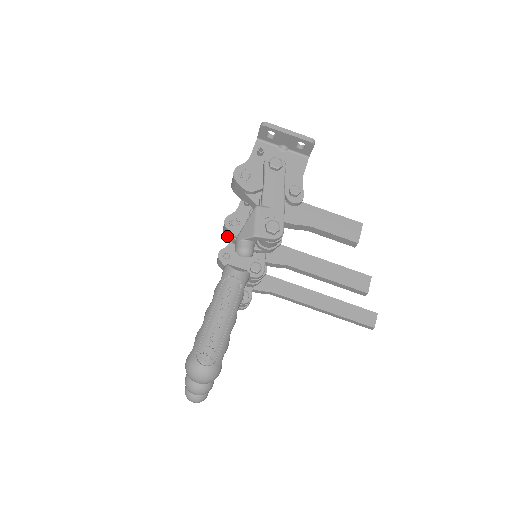
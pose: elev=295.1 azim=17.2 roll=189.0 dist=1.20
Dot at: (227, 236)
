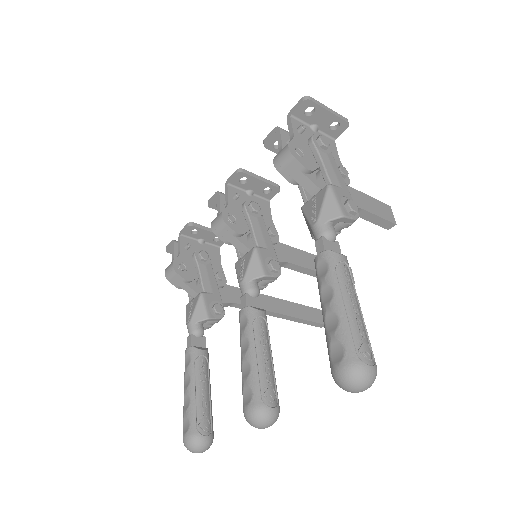
Dot at: (220, 236)
